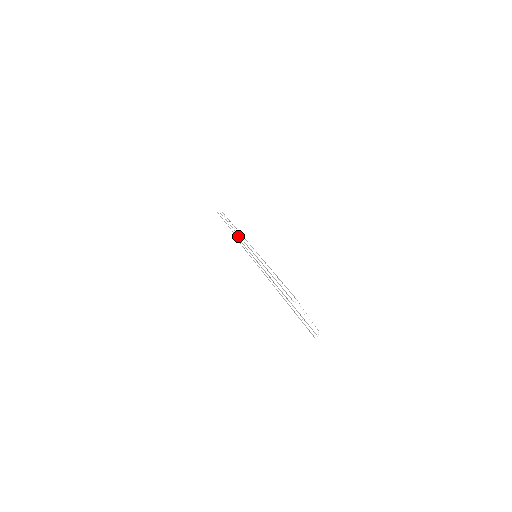
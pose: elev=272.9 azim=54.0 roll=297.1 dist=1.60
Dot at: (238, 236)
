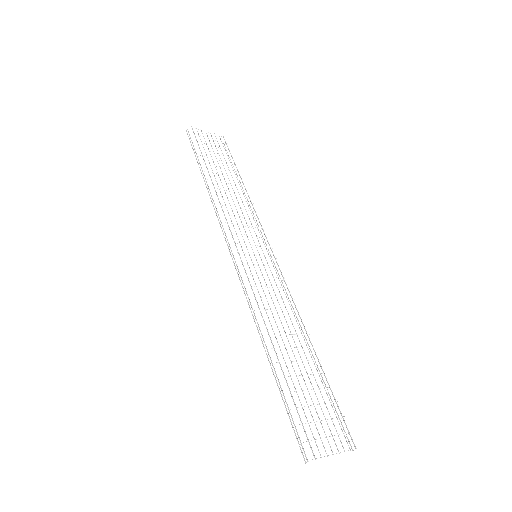
Dot at: (230, 151)
